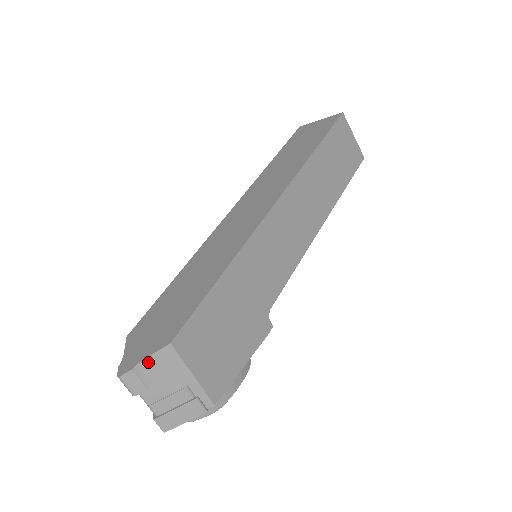
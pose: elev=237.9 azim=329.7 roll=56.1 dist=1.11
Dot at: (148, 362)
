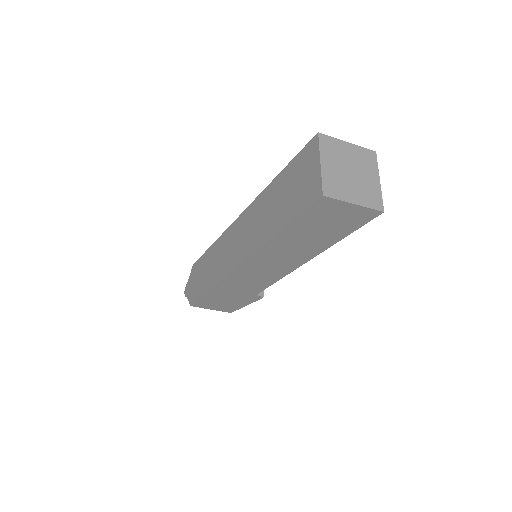
Dot at: occluded
